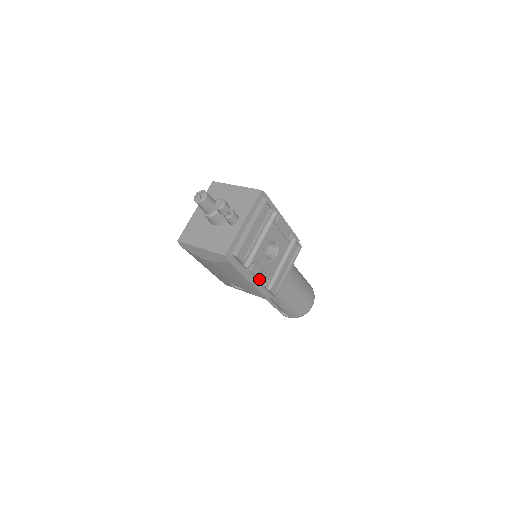
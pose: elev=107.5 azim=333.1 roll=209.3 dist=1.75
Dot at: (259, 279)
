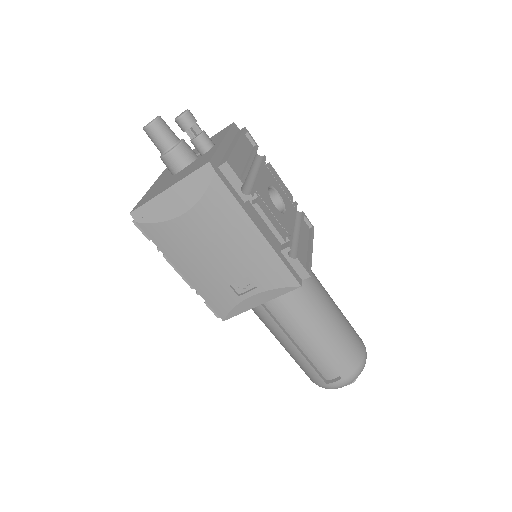
Dot at: (273, 226)
